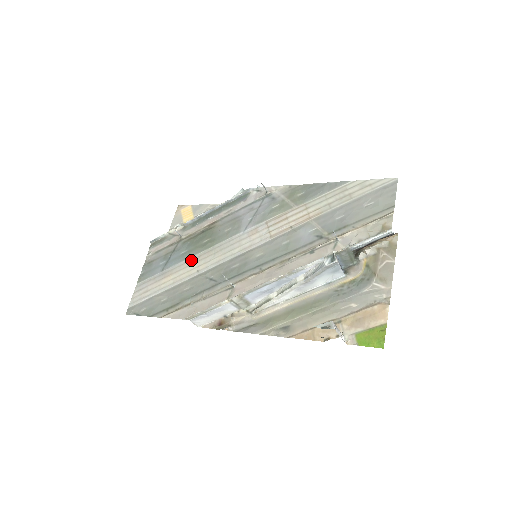
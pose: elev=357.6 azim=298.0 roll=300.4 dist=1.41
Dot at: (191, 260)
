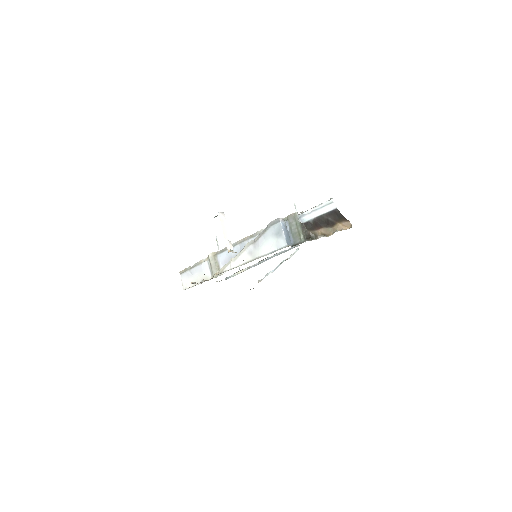
Dot at: occluded
